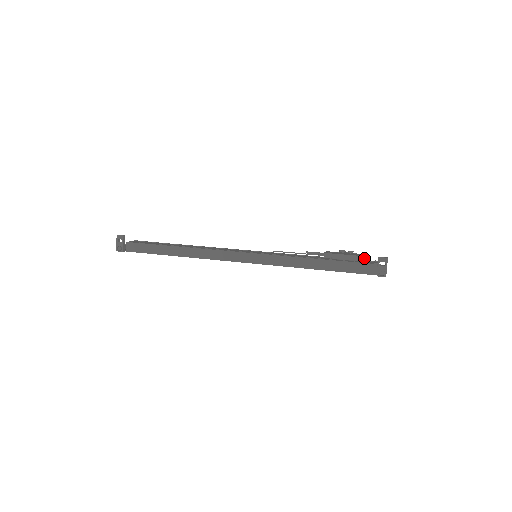
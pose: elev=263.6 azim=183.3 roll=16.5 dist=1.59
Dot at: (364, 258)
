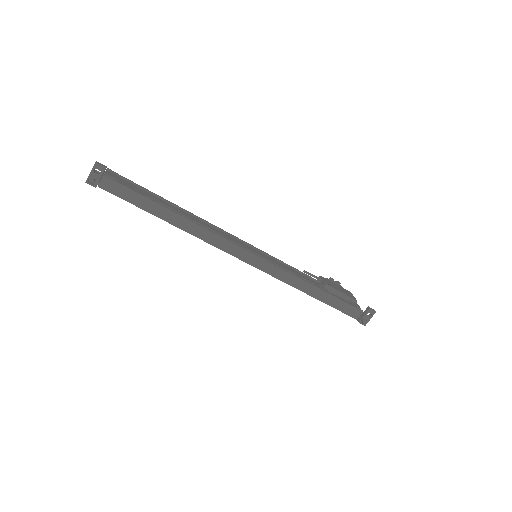
Dot at: (355, 302)
